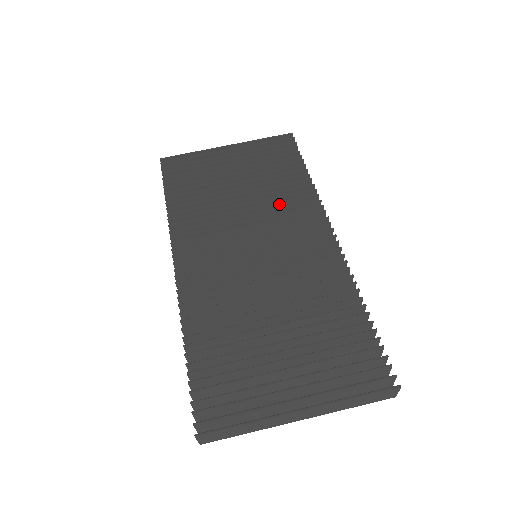
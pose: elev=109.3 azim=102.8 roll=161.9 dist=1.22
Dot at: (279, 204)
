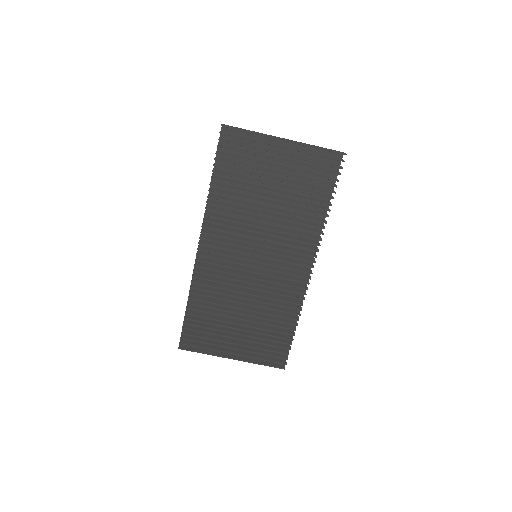
Dot at: (292, 227)
